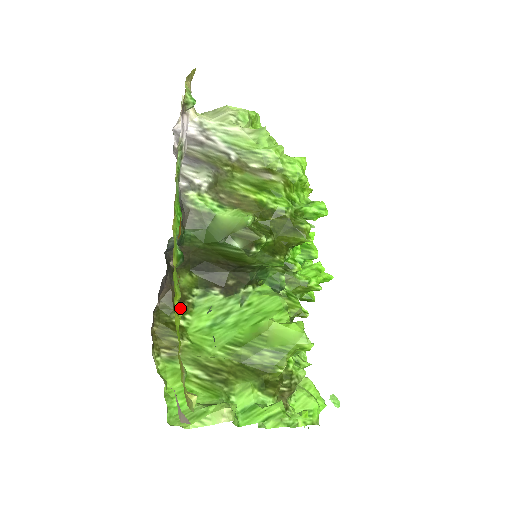
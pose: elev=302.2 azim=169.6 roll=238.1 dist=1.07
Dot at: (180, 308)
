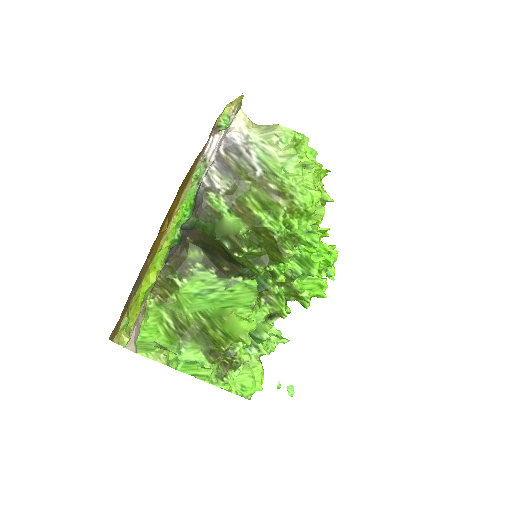
Dot at: (155, 277)
